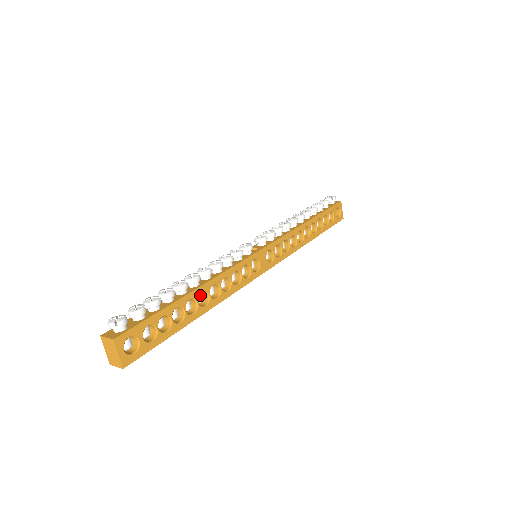
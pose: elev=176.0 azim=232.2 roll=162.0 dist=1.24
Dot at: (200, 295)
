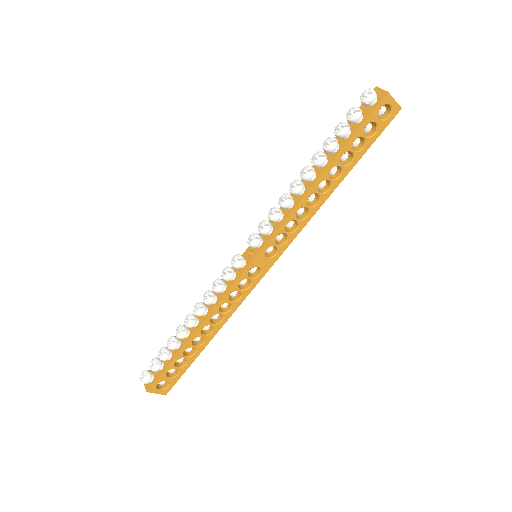
Dot at: (204, 328)
